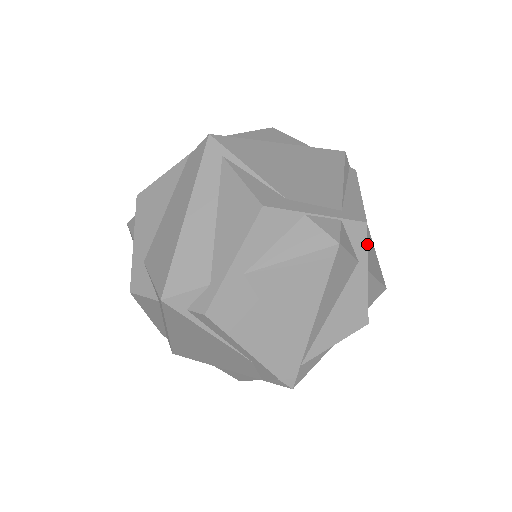
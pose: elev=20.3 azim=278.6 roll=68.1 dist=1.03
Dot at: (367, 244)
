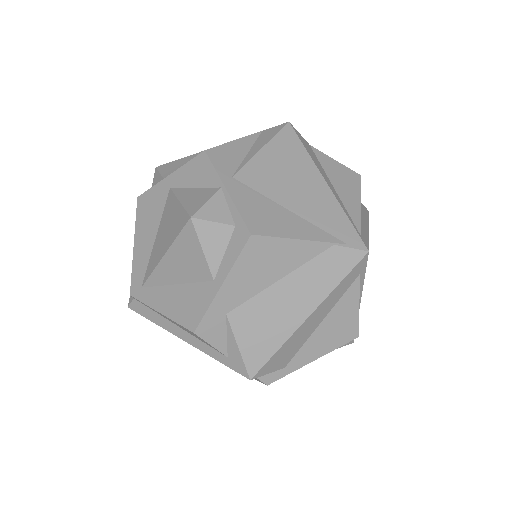
Dot at: occluded
